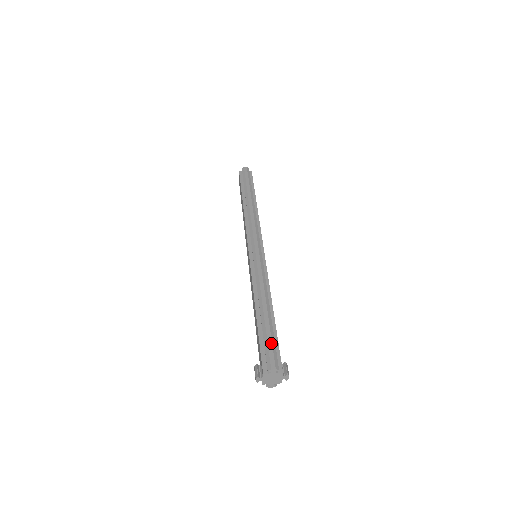
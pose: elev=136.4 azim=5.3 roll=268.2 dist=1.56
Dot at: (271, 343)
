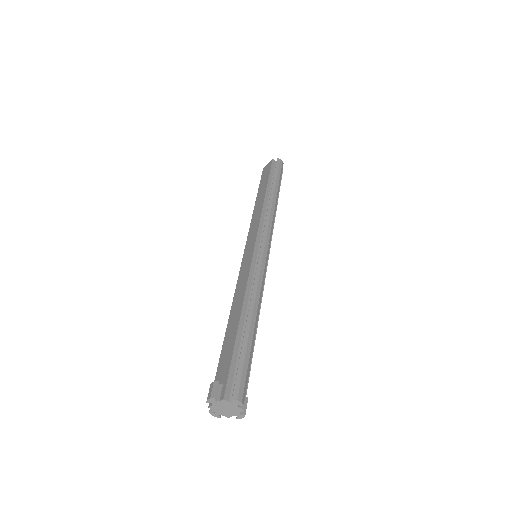
Dot at: (247, 367)
